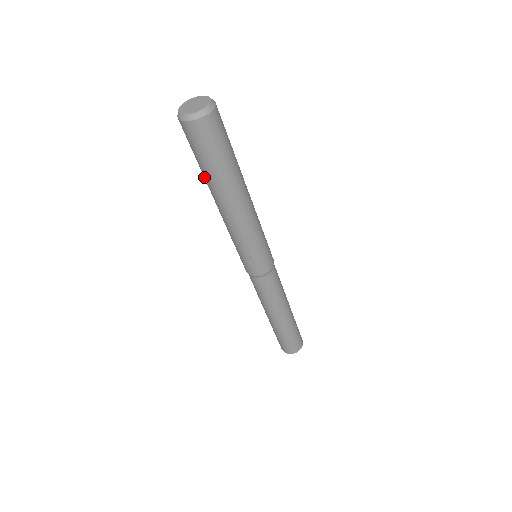
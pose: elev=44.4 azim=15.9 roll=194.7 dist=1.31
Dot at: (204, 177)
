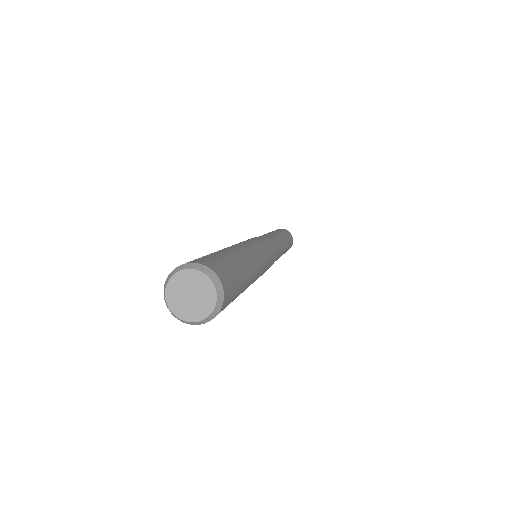
Dot at: occluded
